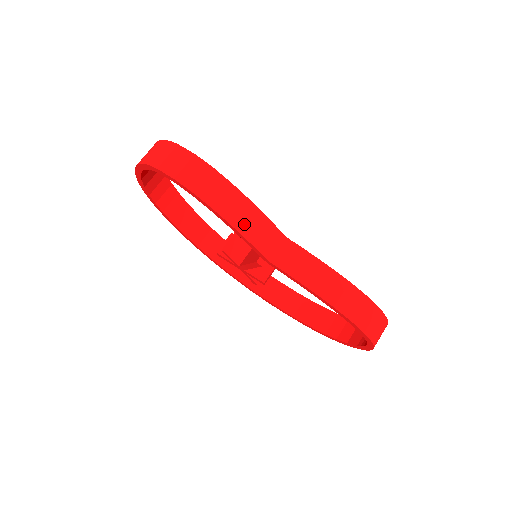
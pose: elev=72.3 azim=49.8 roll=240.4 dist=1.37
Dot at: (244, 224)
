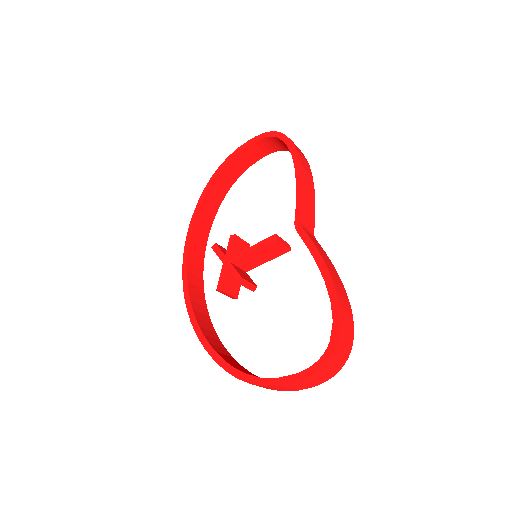
Dot at: (306, 192)
